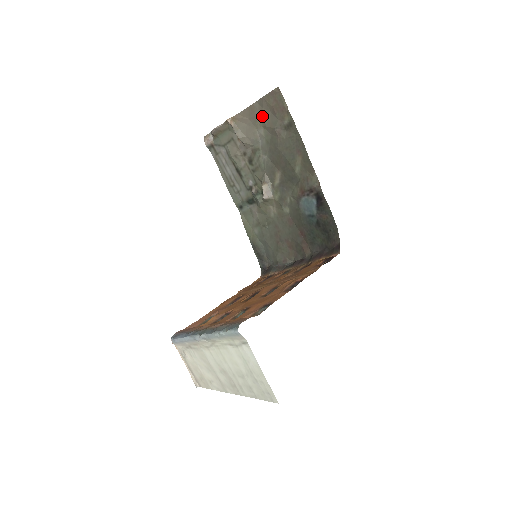
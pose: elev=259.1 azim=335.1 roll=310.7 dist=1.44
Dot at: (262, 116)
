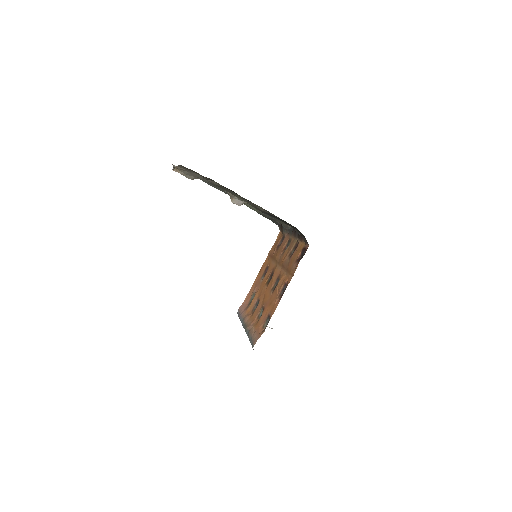
Dot at: (192, 171)
